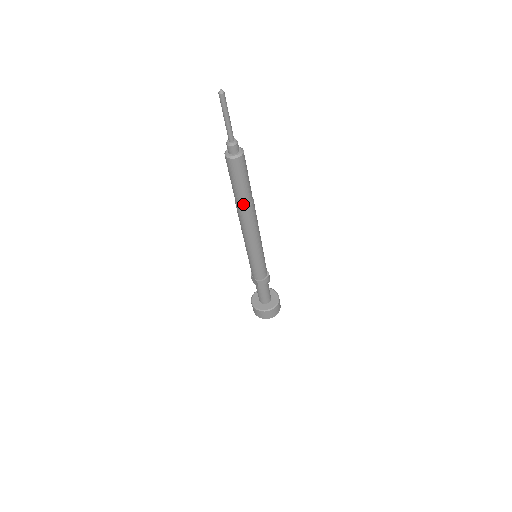
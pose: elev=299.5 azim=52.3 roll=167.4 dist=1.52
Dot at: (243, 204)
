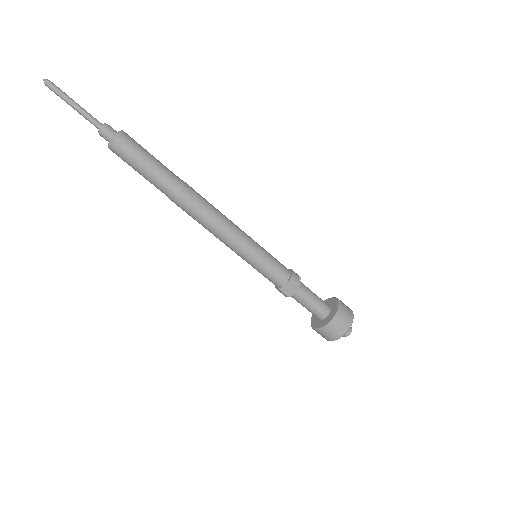
Dot at: (177, 184)
